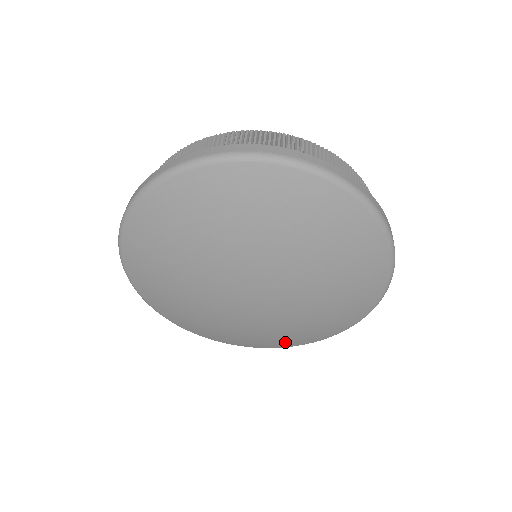
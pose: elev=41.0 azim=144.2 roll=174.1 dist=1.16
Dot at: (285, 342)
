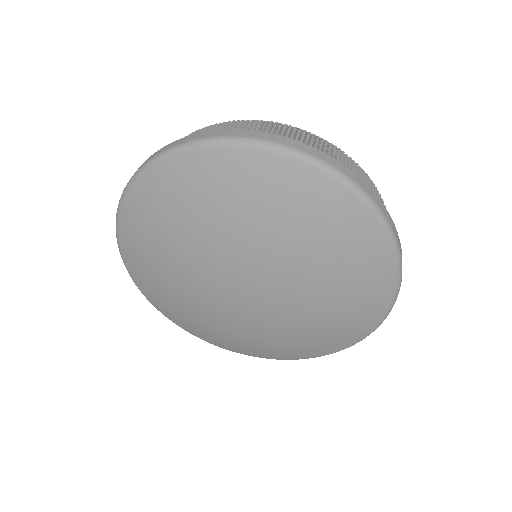
Dot at: (212, 338)
